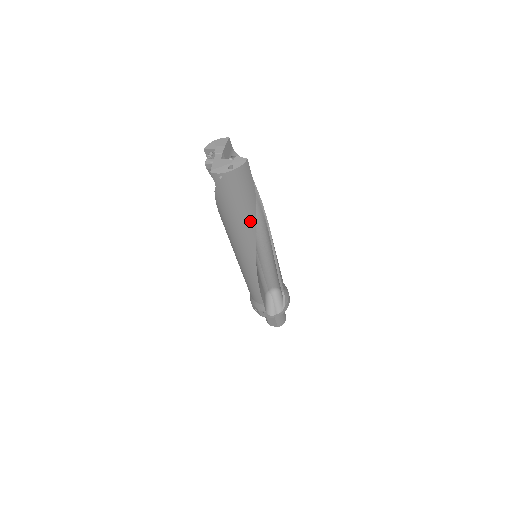
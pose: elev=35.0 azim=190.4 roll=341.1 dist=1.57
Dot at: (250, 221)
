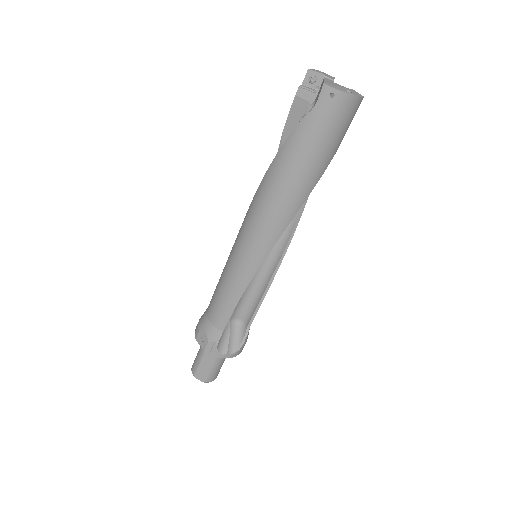
Dot at: (309, 184)
